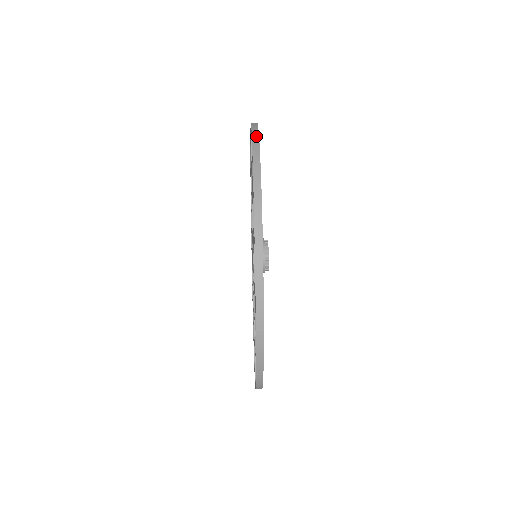
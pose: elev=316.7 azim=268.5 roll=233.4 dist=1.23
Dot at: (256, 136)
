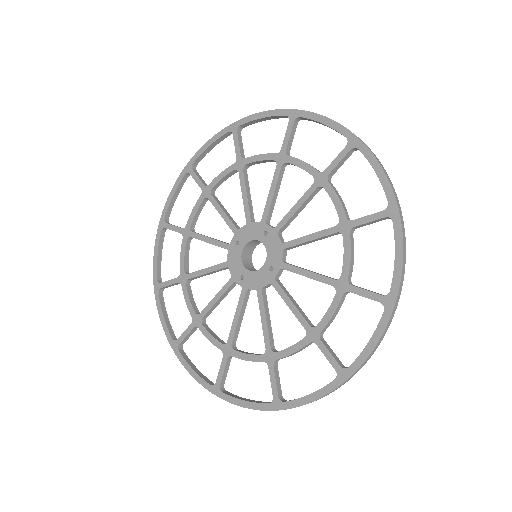
Dot at: (340, 124)
